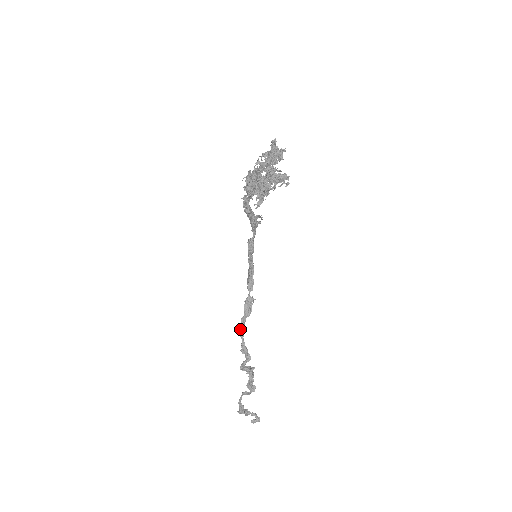
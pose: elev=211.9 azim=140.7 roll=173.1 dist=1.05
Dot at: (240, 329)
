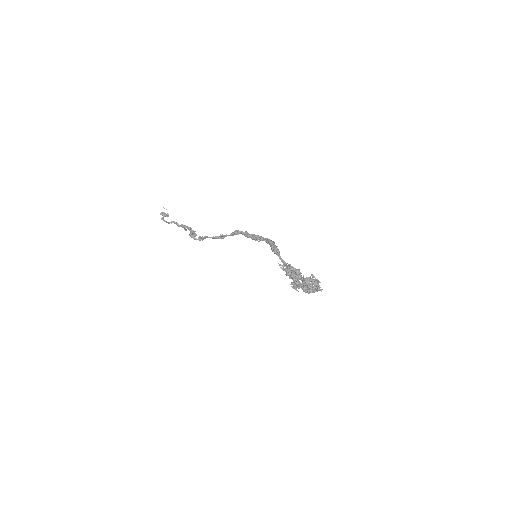
Dot at: occluded
